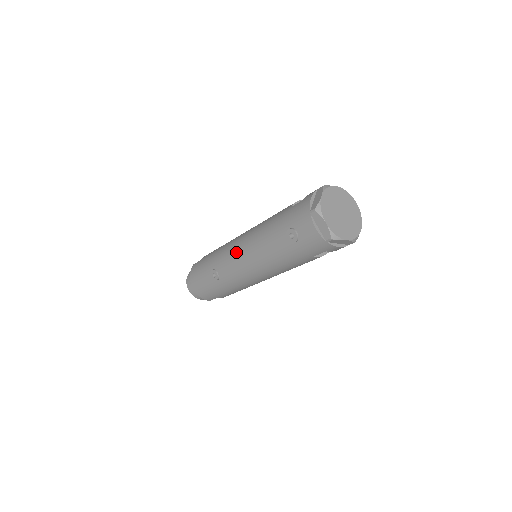
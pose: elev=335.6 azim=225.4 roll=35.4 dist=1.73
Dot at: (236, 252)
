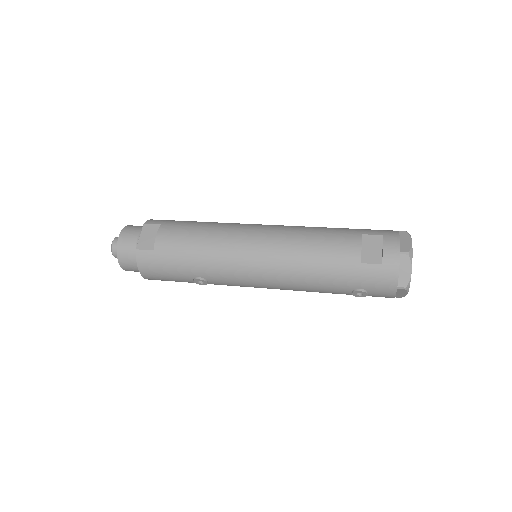
Dot at: (254, 278)
